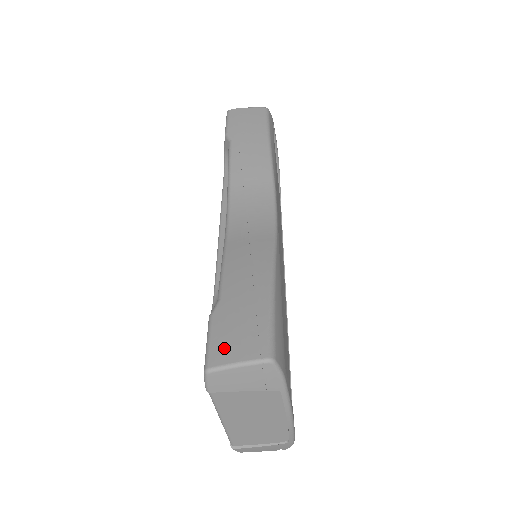
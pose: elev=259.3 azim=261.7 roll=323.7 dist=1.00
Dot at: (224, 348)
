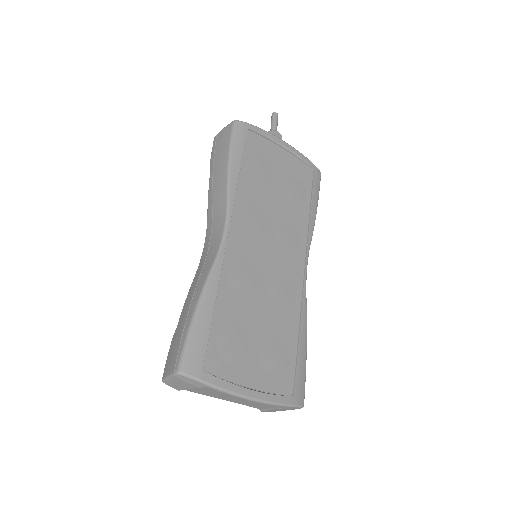
Dot at: (167, 365)
